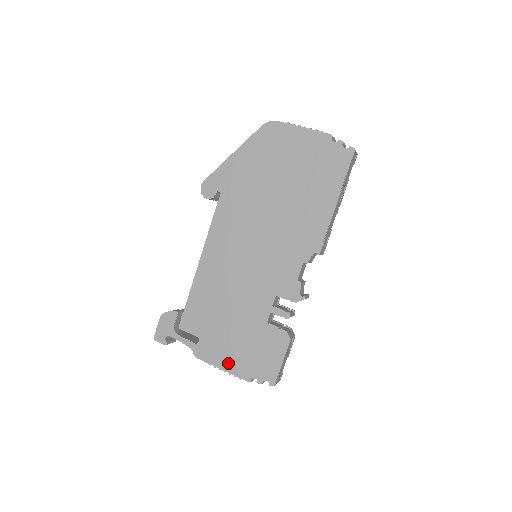
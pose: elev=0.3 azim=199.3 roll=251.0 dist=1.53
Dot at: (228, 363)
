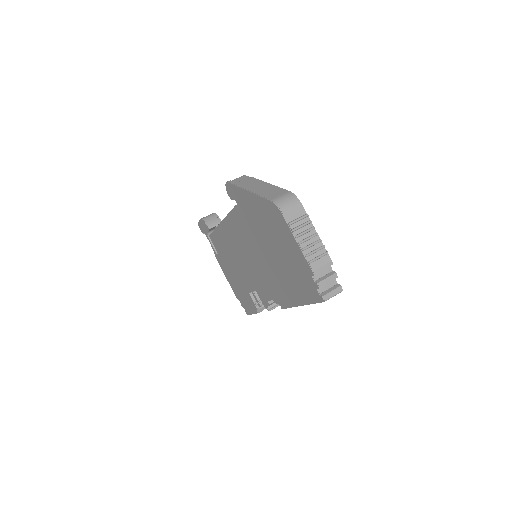
Dot at: (229, 280)
